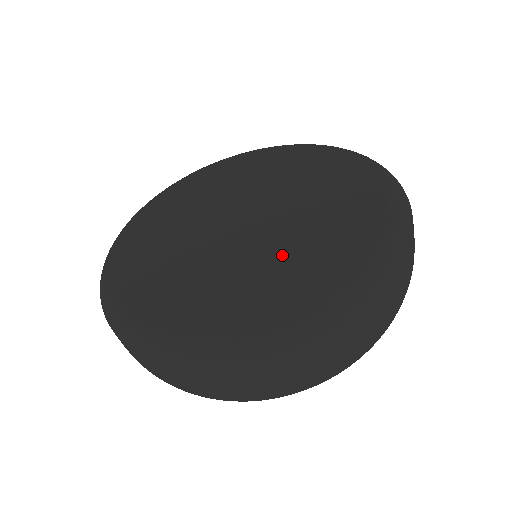
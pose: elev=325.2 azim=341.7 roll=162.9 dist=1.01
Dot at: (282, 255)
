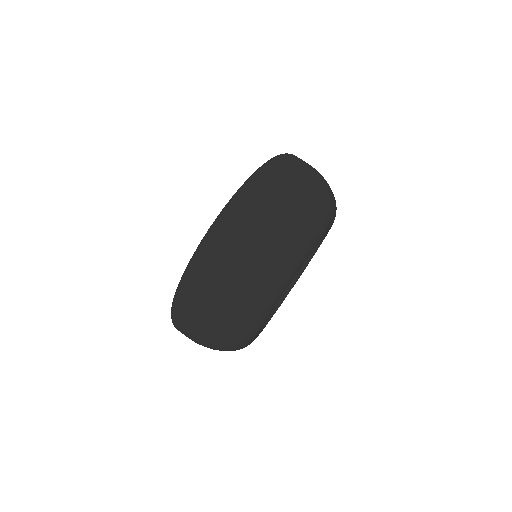
Dot at: occluded
